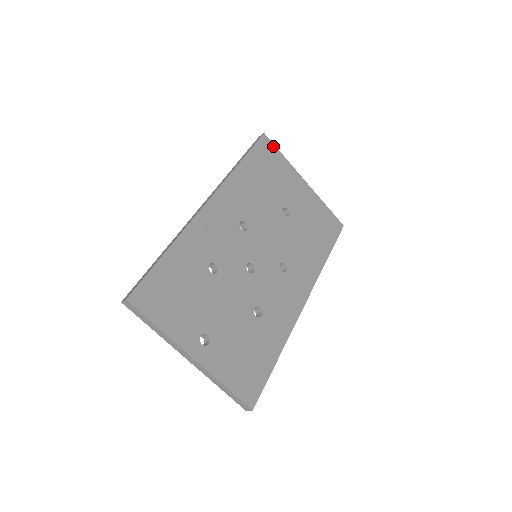
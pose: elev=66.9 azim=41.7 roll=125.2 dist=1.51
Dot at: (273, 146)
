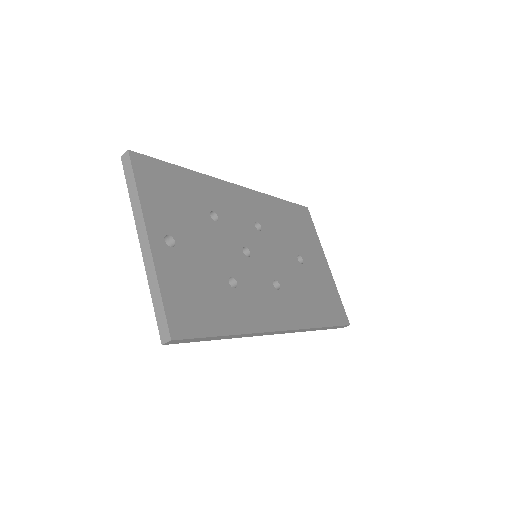
Dot at: (311, 220)
